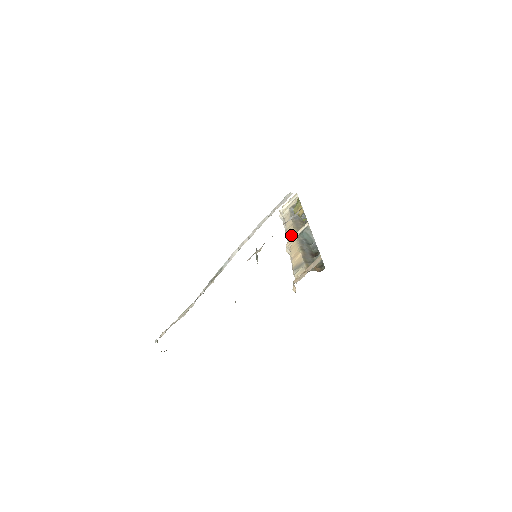
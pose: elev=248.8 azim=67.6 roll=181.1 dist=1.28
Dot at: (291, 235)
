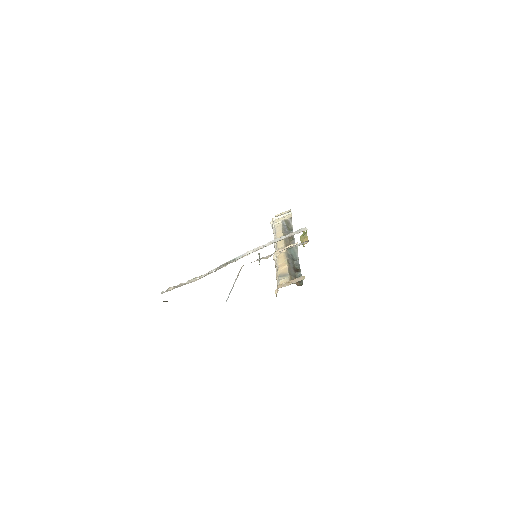
Dot at: (280, 246)
